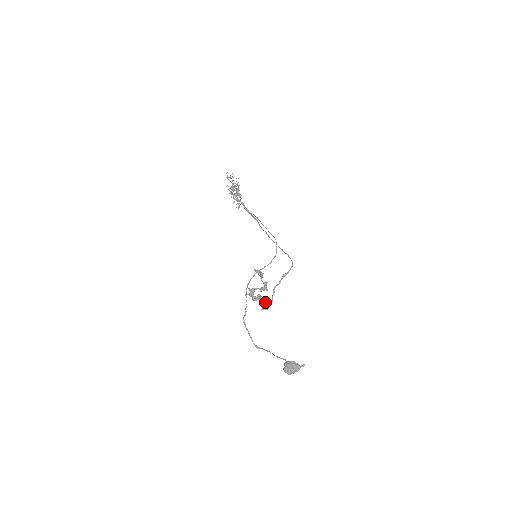
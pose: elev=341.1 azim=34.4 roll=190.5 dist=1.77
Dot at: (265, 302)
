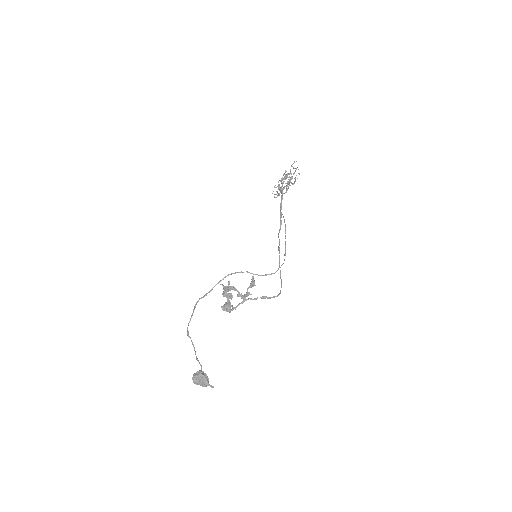
Dot at: (231, 305)
